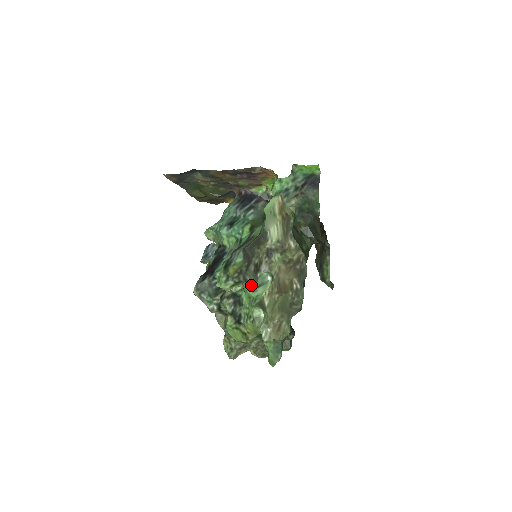
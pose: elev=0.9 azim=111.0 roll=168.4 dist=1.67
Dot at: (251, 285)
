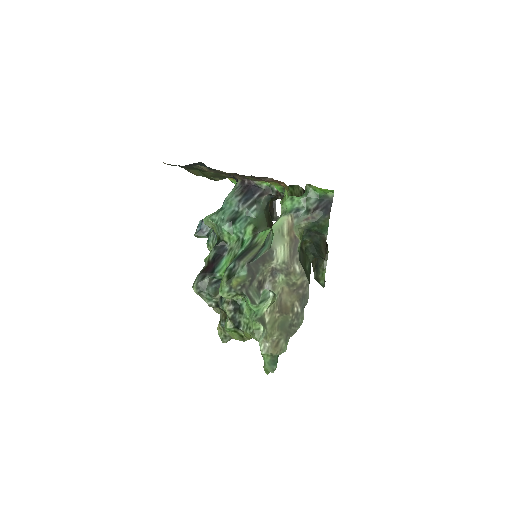
Dot at: (253, 300)
